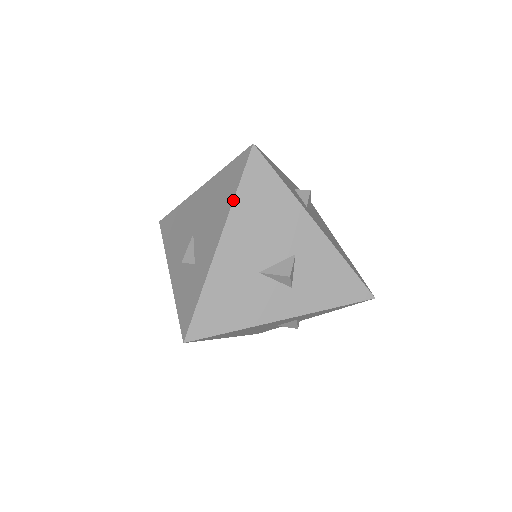
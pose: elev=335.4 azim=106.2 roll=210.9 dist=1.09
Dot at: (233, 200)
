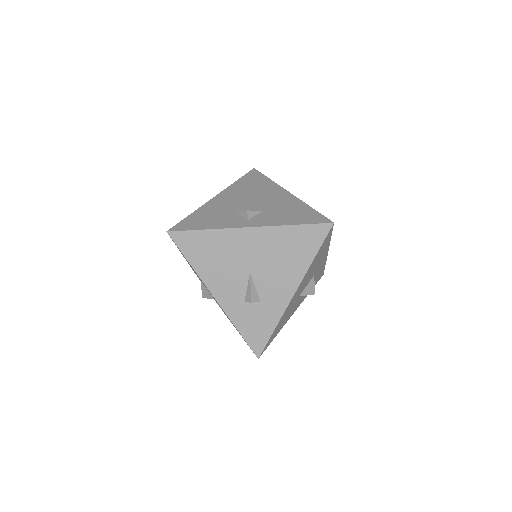
Dot at: (311, 264)
